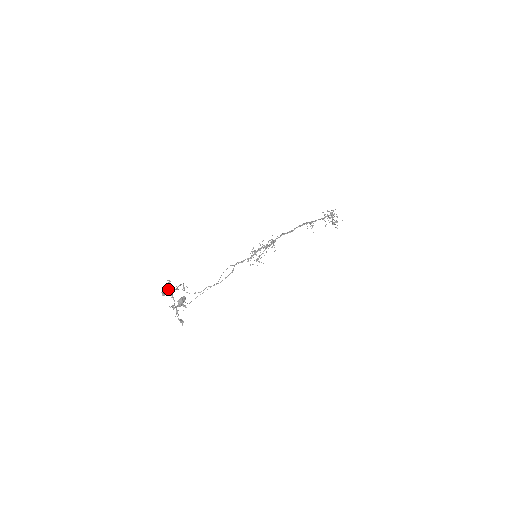
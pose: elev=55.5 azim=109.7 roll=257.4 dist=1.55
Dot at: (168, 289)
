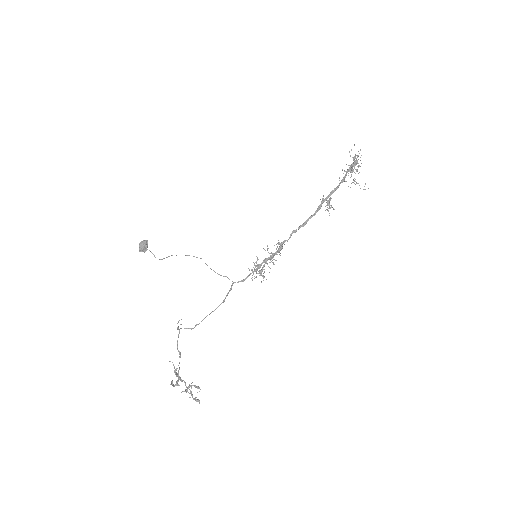
Dot at: (176, 375)
